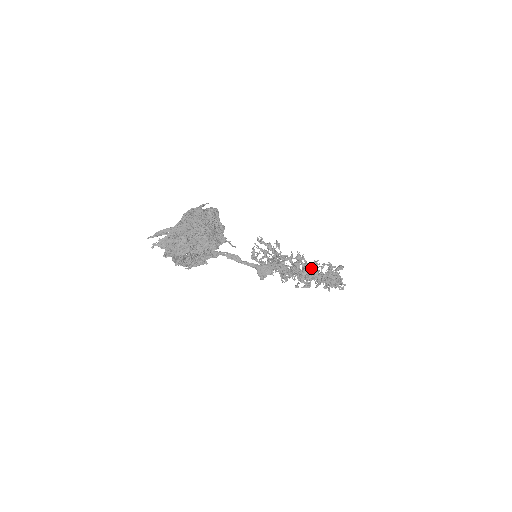
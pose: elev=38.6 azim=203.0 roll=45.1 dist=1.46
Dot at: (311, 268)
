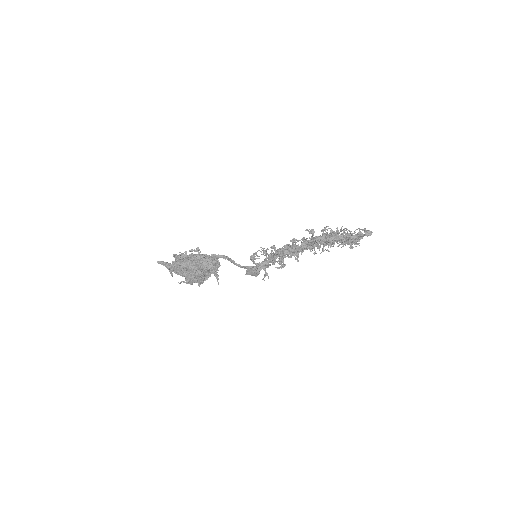
Dot at: (323, 243)
